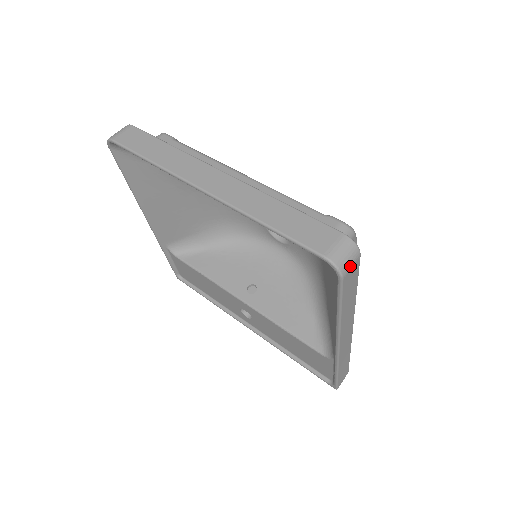
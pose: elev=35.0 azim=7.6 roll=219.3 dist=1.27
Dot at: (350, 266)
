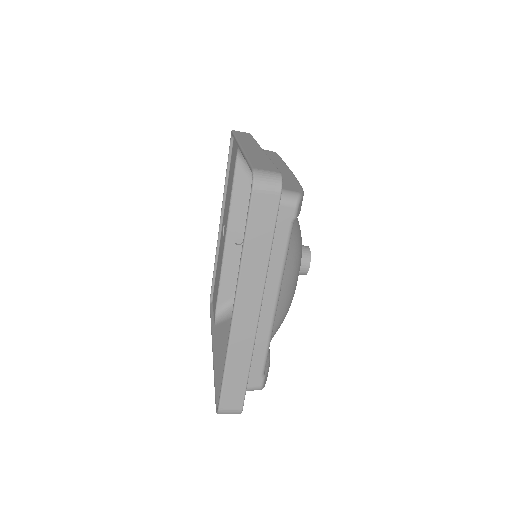
Dot at: occluded
